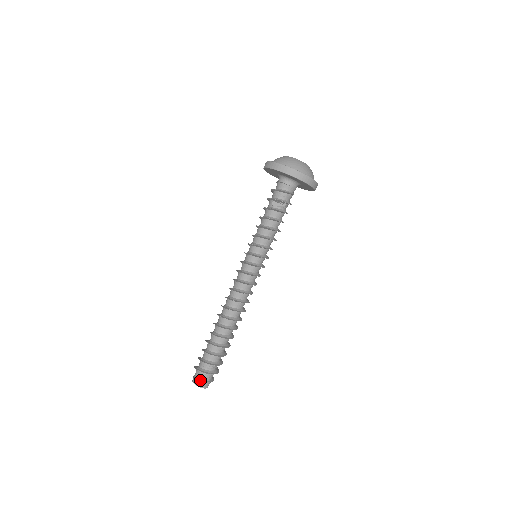
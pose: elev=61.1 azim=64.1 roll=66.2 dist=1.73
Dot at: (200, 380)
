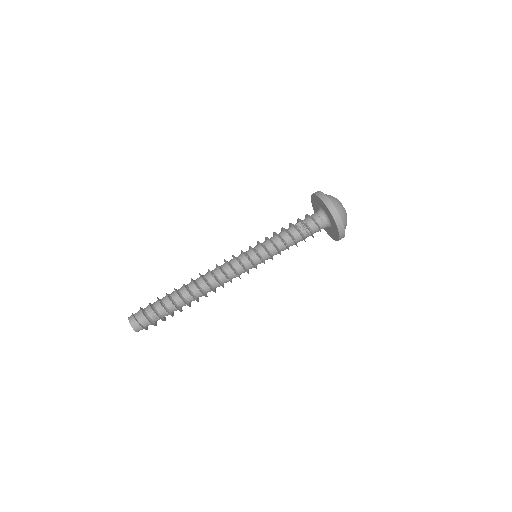
Dot at: (135, 317)
